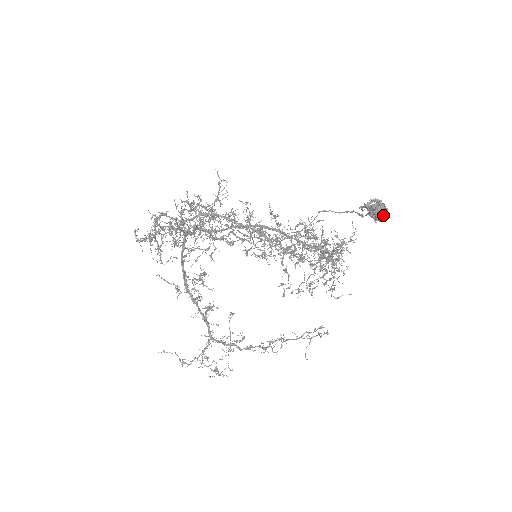
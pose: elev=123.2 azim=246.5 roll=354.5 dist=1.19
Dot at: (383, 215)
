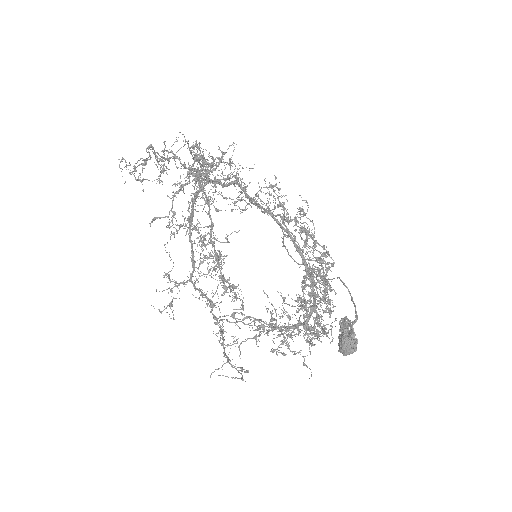
Dot at: (342, 349)
